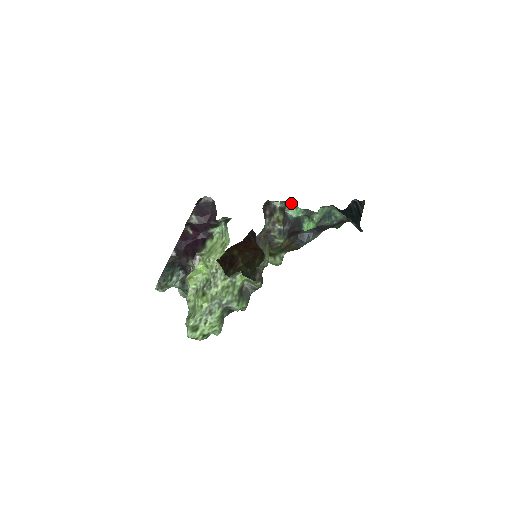
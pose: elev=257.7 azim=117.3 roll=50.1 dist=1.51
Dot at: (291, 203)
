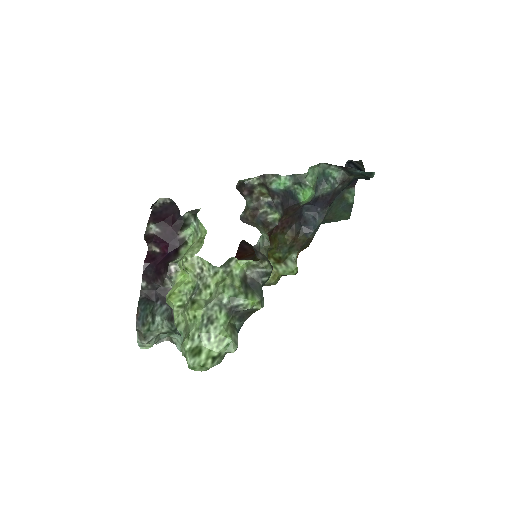
Dot at: (270, 175)
